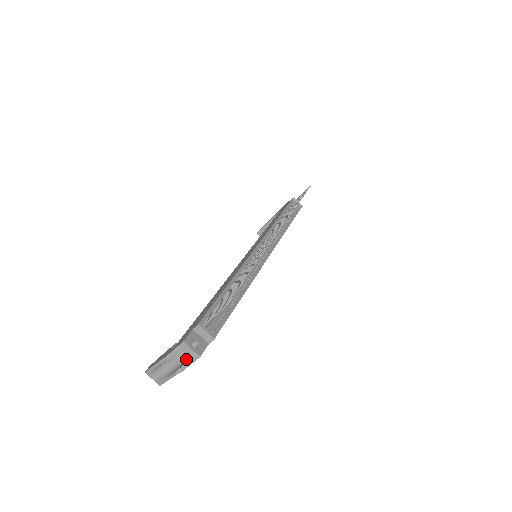
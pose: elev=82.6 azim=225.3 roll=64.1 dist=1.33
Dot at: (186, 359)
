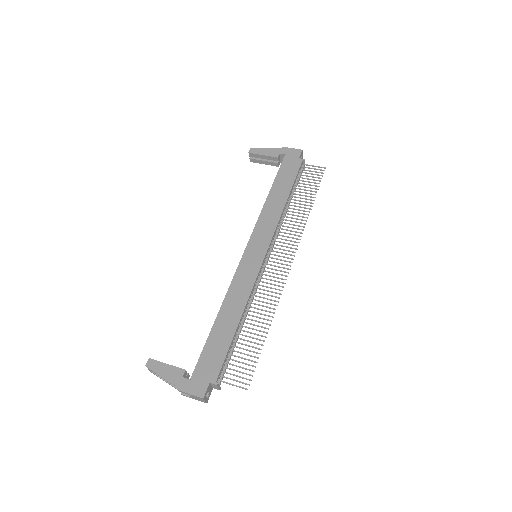
Dot at: (195, 398)
